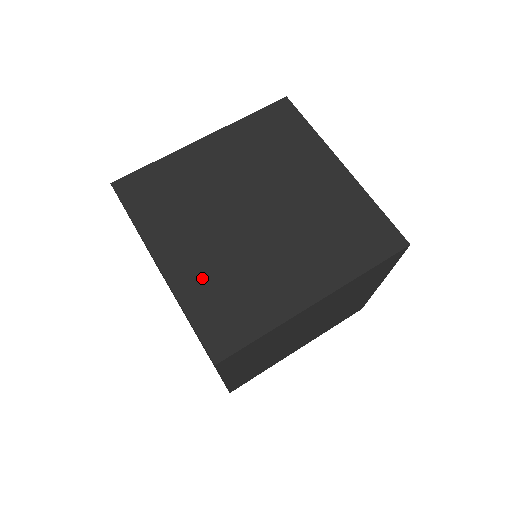
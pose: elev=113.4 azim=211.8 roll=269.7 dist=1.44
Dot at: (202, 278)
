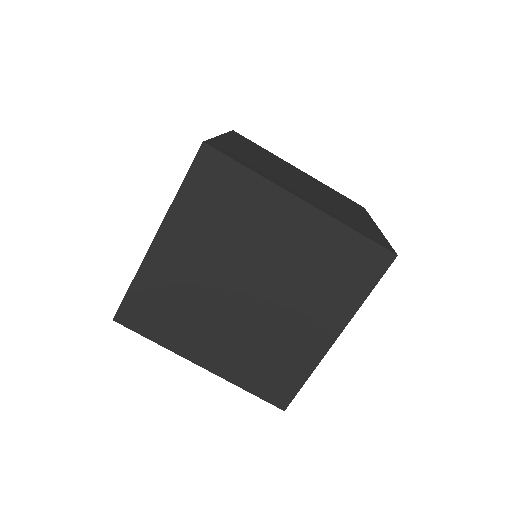
Dot at: (238, 361)
